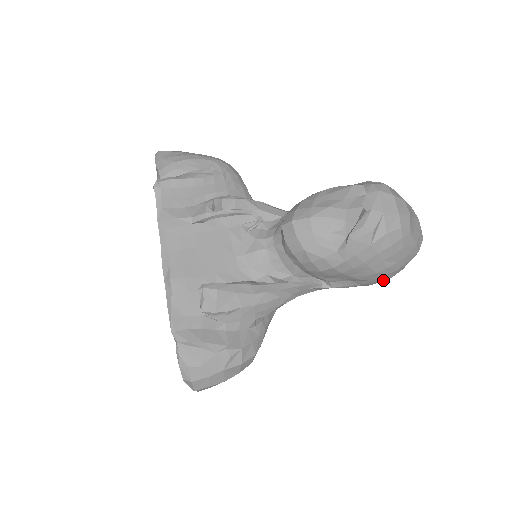
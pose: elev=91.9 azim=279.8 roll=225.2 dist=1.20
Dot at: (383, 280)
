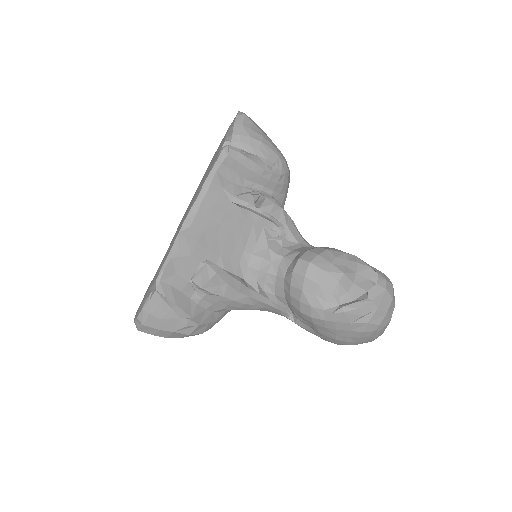
Dot at: (334, 343)
